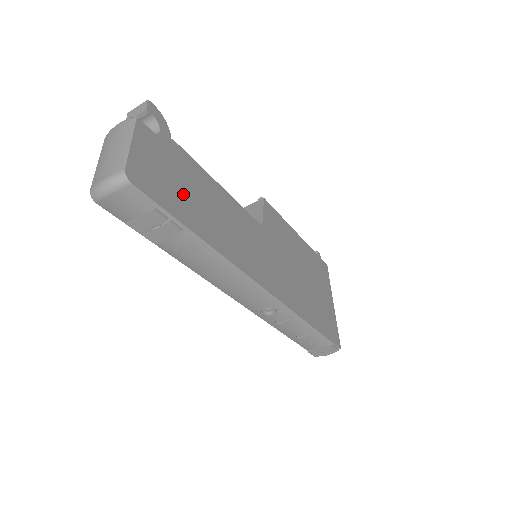
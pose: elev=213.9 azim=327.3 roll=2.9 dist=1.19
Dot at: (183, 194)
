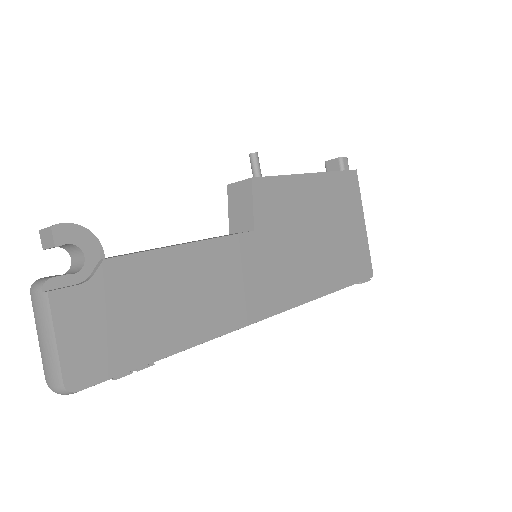
Dot at: (140, 324)
